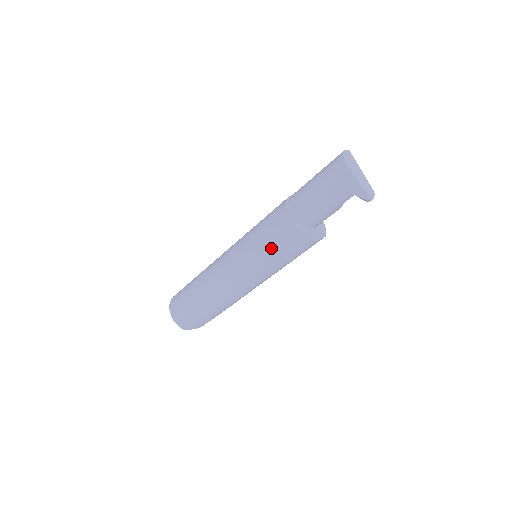
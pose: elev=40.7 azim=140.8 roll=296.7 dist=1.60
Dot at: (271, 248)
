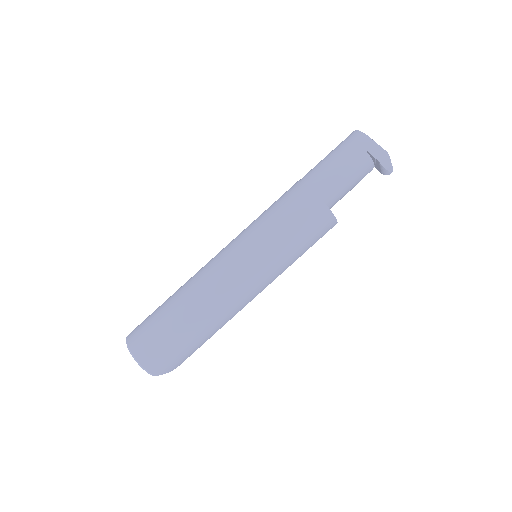
Dot at: (295, 233)
